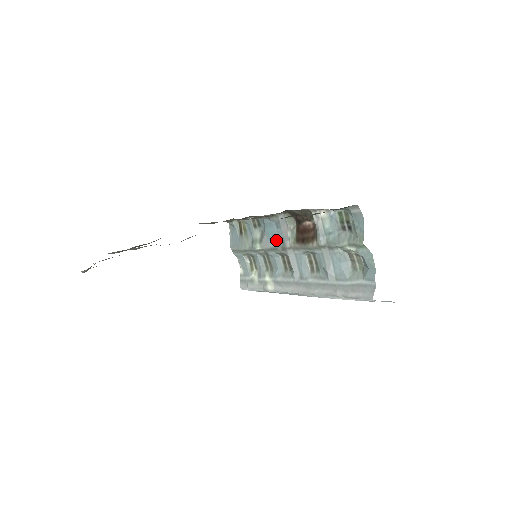
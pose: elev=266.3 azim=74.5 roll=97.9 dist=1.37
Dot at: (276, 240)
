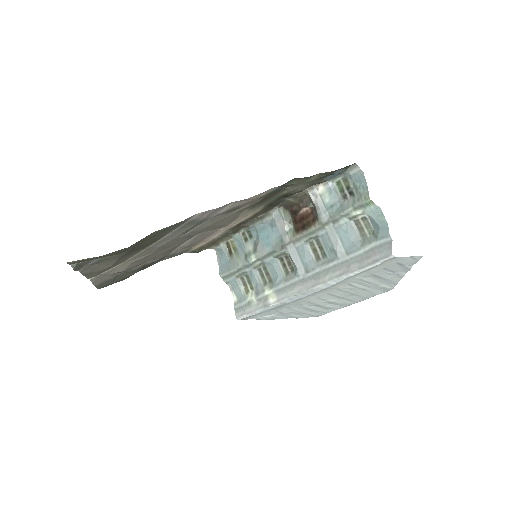
Dot at: (273, 241)
